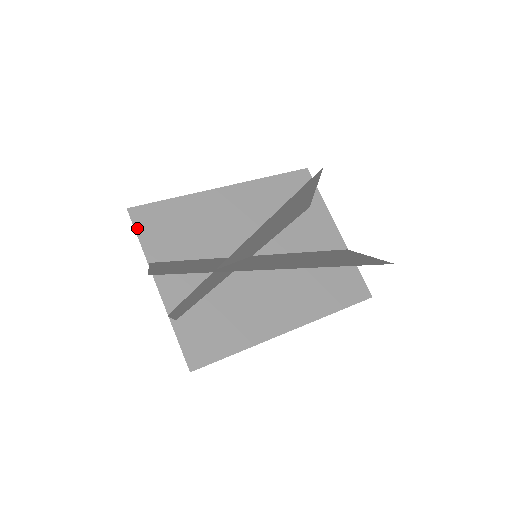
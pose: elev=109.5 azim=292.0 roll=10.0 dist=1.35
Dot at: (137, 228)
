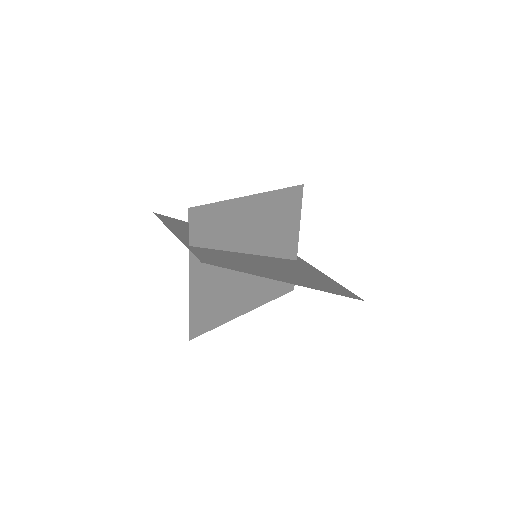
Dot at: (160, 218)
